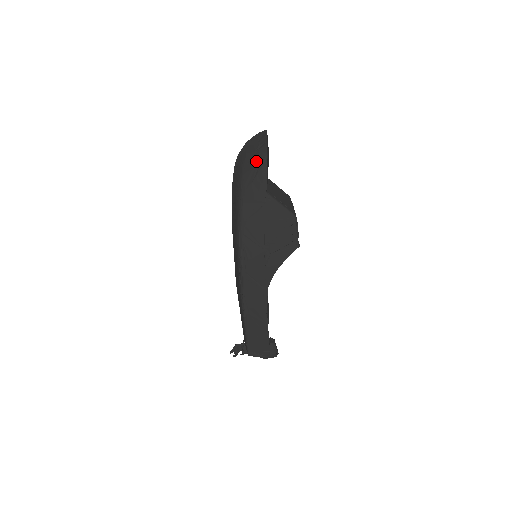
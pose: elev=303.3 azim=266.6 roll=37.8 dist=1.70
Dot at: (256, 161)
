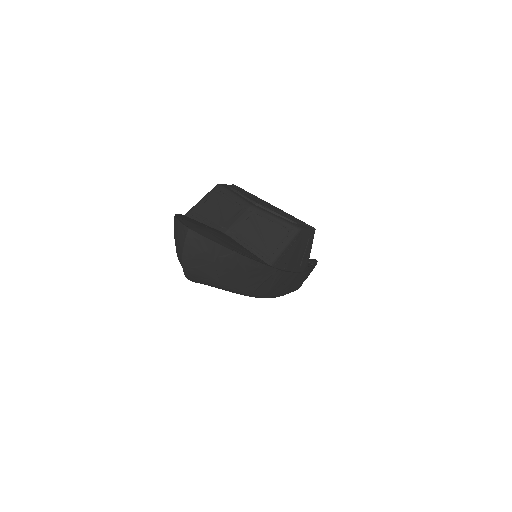
Dot at: (230, 268)
